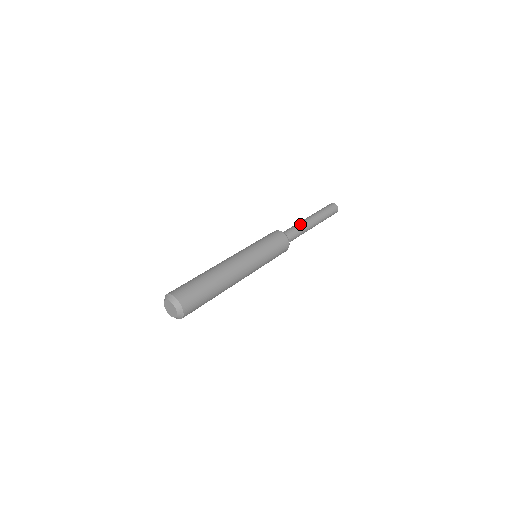
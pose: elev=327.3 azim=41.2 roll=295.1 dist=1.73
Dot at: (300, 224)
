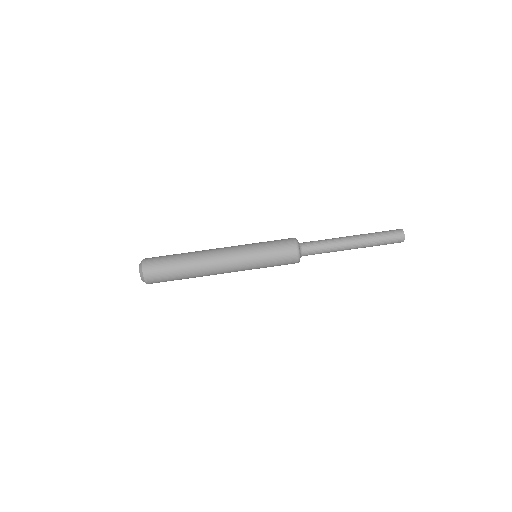
Dot at: (332, 246)
